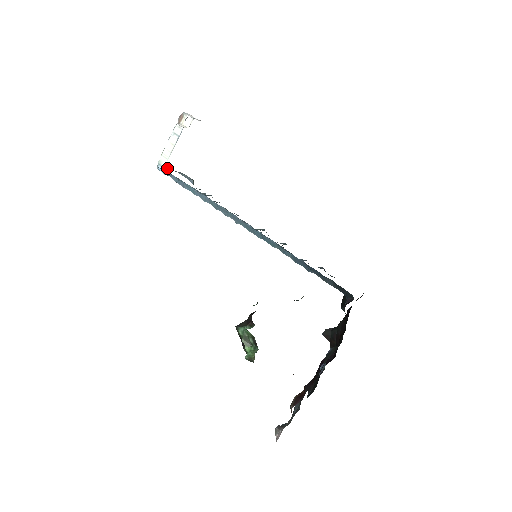
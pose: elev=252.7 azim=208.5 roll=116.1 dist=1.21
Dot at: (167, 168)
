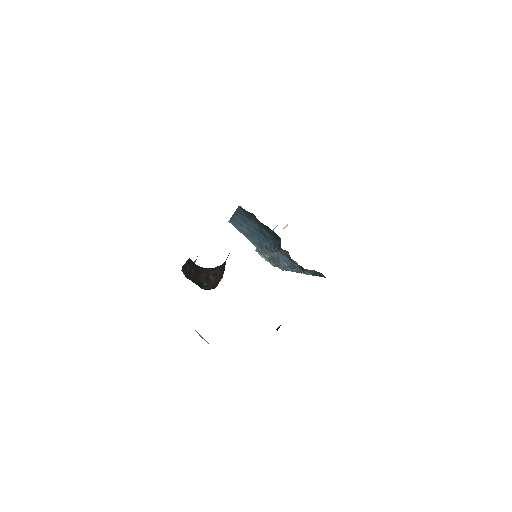
Dot at: occluded
